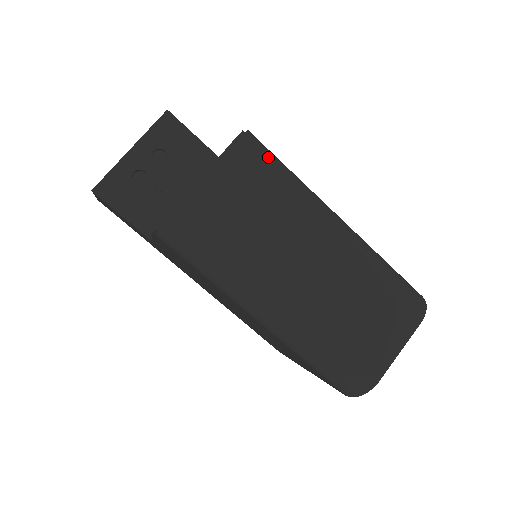
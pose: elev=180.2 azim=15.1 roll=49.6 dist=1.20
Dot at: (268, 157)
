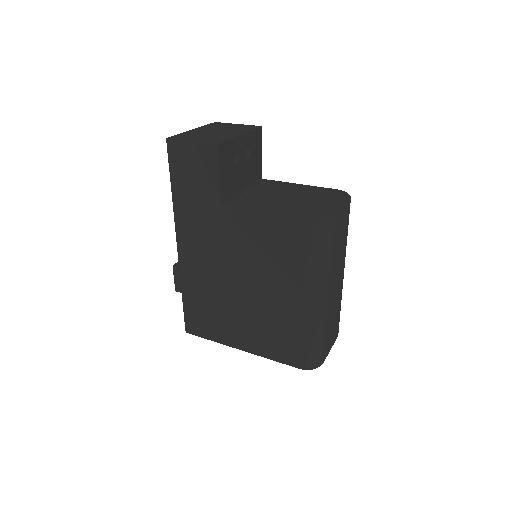
Dot at: occluded
